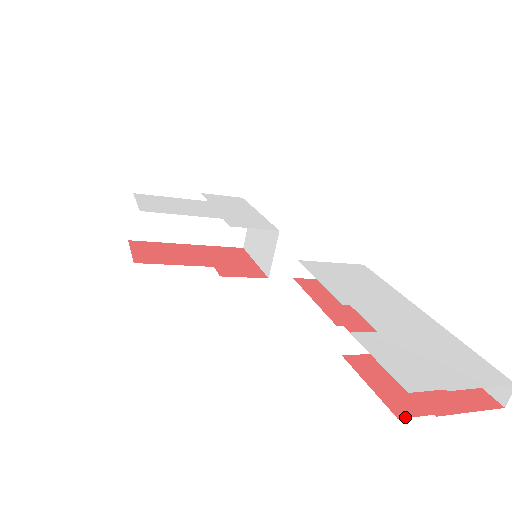
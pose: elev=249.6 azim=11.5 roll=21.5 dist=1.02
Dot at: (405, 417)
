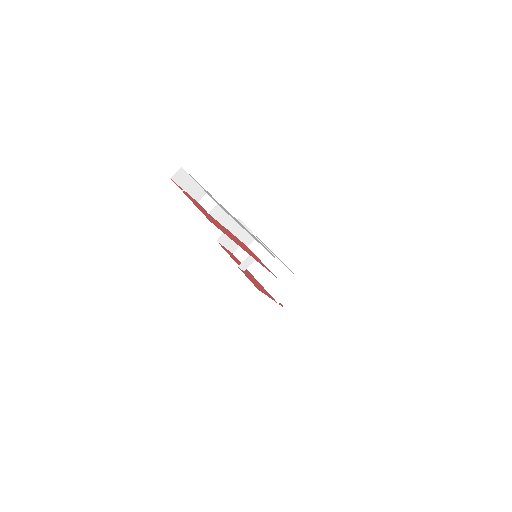
Dot at: (173, 181)
